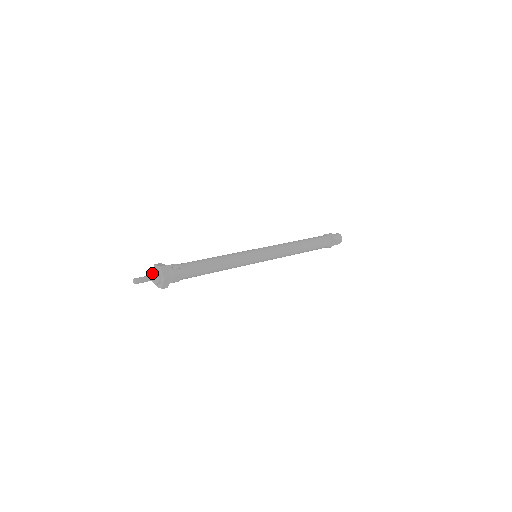
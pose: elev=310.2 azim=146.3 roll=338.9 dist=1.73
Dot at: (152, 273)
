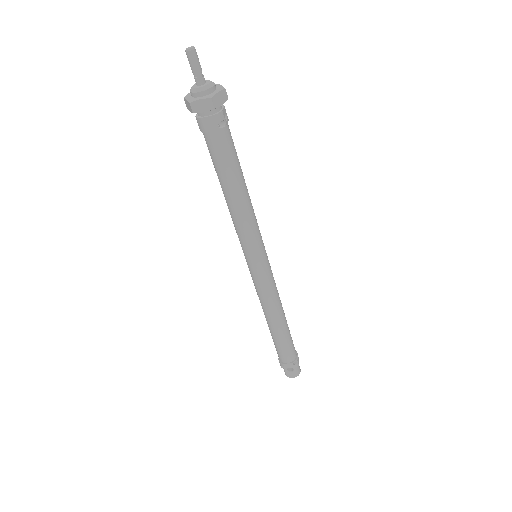
Dot at: (207, 80)
